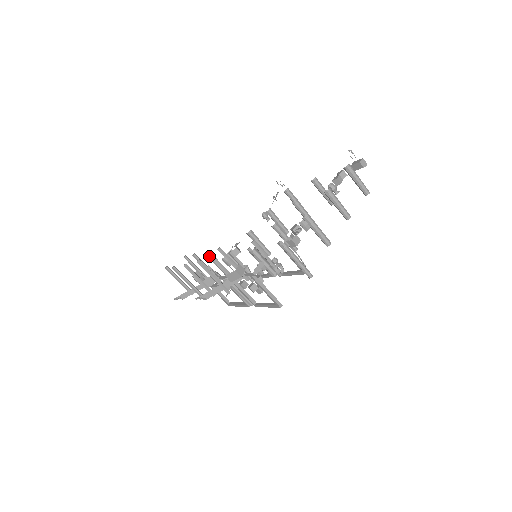
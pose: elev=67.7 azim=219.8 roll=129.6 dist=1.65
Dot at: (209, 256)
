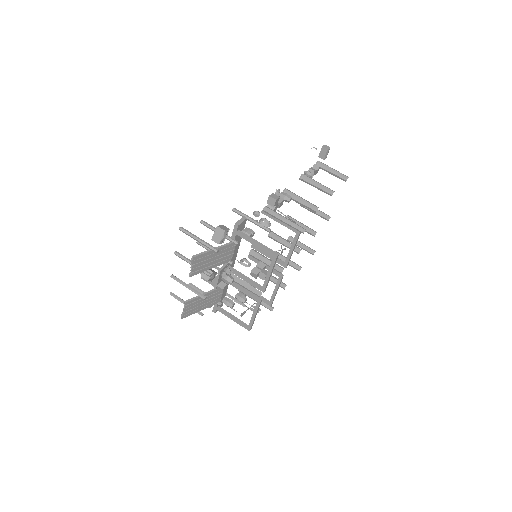
Dot at: occluded
